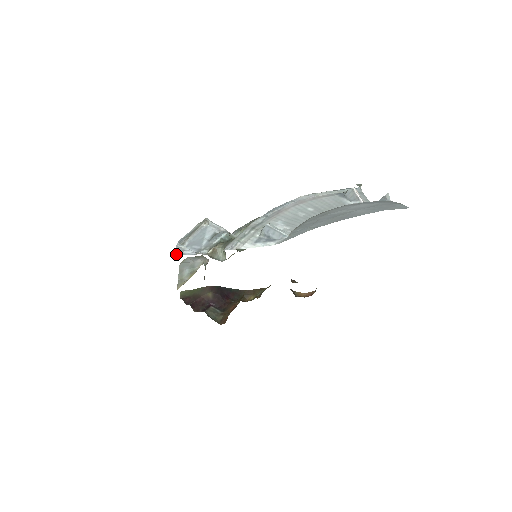
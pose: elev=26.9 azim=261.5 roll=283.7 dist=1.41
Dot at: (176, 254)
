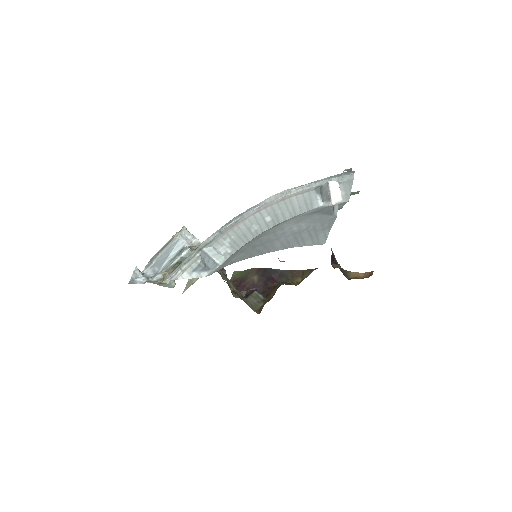
Dot at: (129, 282)
